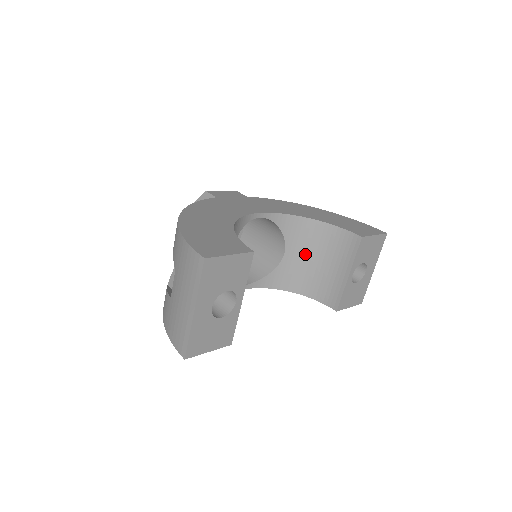
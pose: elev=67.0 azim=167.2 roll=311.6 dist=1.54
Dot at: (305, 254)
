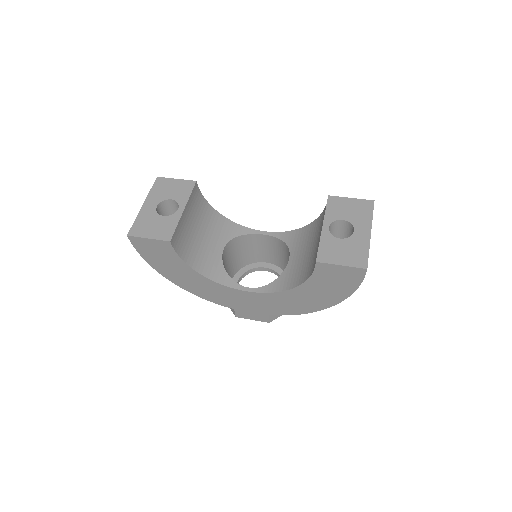
Dot at: (305, 250)
